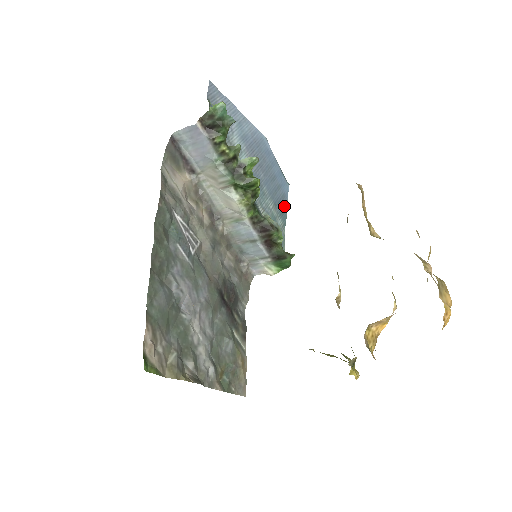
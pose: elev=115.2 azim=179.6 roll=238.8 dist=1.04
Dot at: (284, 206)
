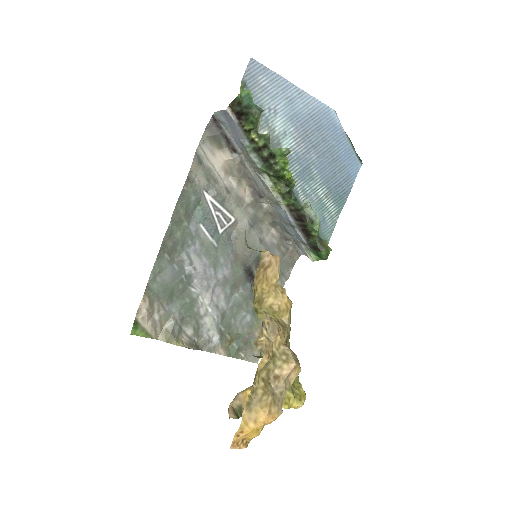
Dot at: (345, 190)
